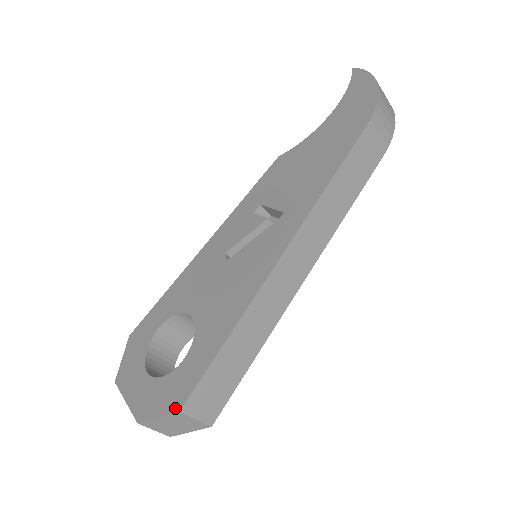
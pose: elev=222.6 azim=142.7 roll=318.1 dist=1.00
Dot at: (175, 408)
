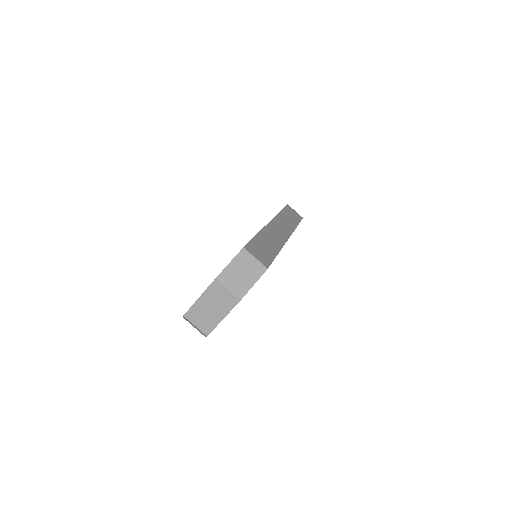
Dot at: occluded
